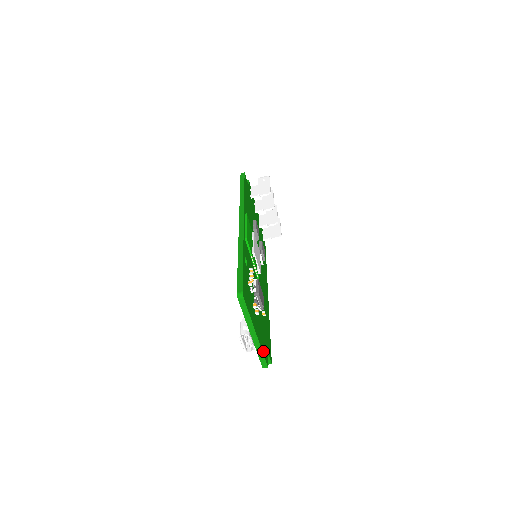
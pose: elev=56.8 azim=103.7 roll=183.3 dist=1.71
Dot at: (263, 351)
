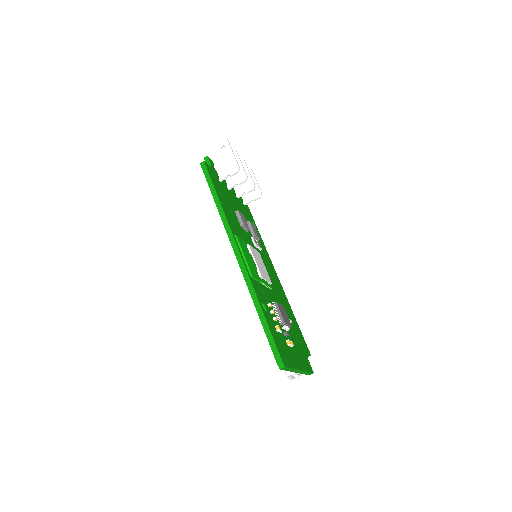
Dot at: (307, 368)
